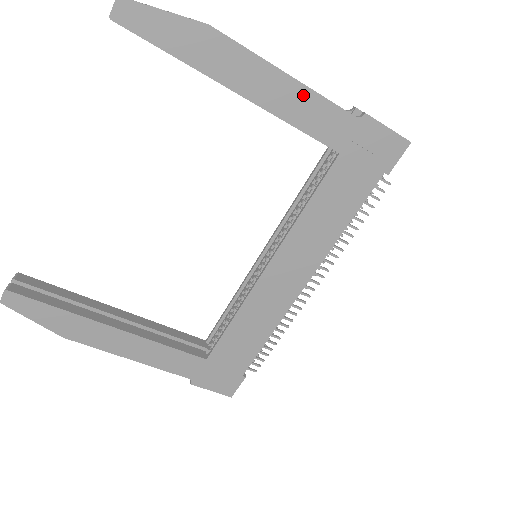
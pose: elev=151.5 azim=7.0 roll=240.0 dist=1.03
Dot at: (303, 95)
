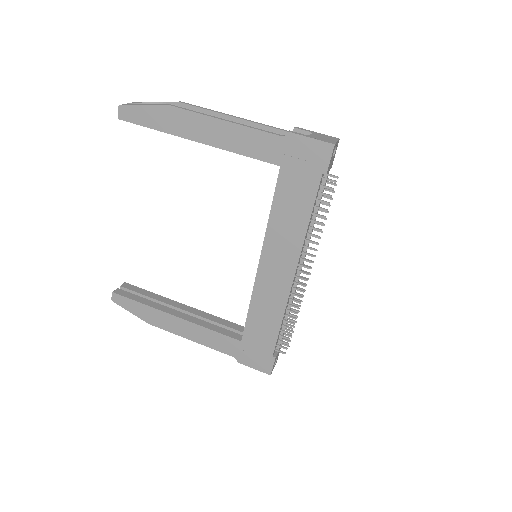
Dot at: (239, 131)
